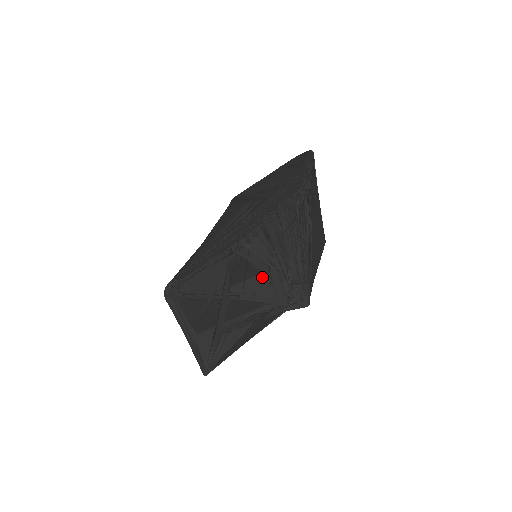
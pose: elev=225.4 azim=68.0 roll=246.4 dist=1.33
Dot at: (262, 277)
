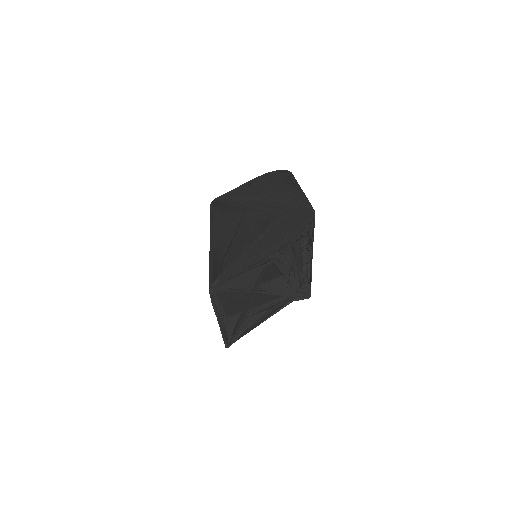
Dot at: (283, 278)
